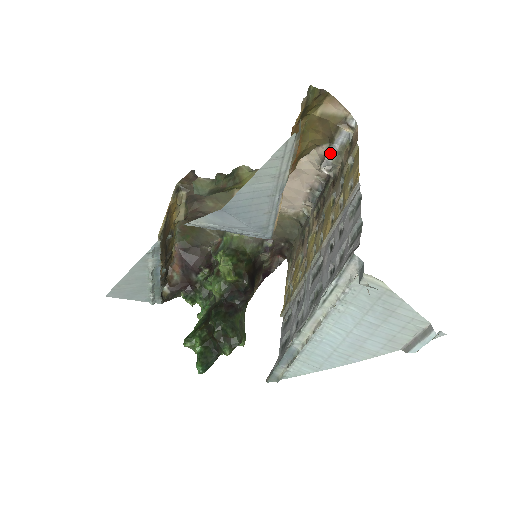
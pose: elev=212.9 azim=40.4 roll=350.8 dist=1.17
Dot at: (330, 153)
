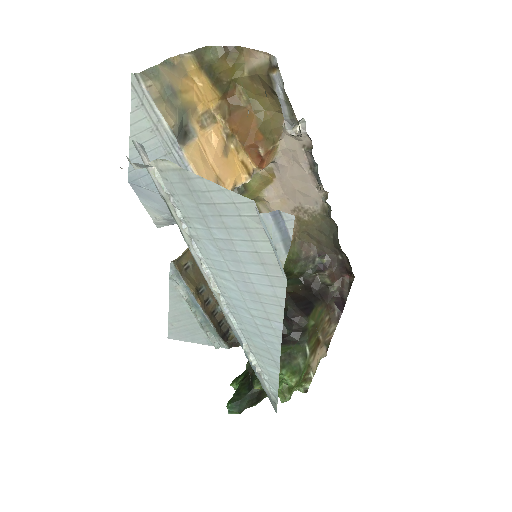
Dot at: (283, 109)
